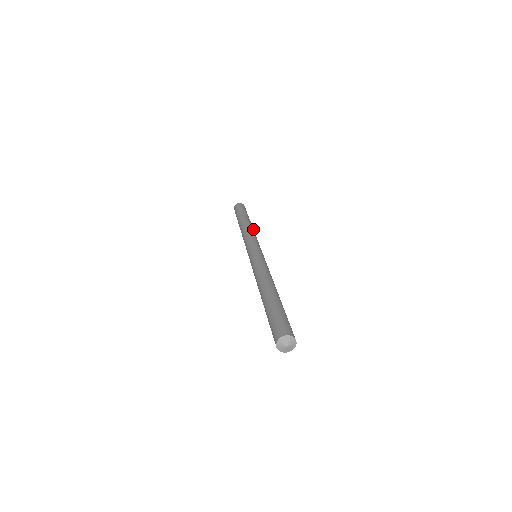
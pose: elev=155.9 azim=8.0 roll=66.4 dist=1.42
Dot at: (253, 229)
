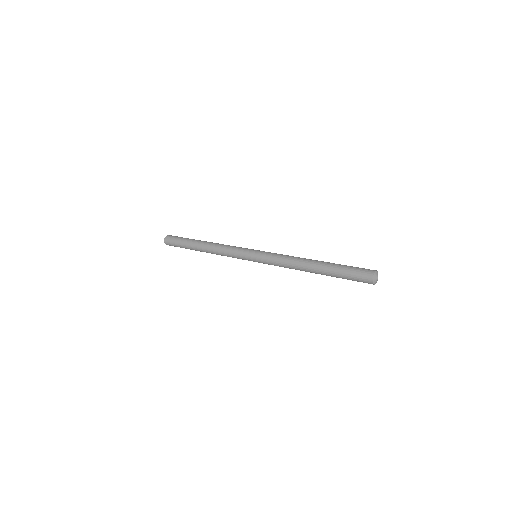
Dot at: (217, 243)
